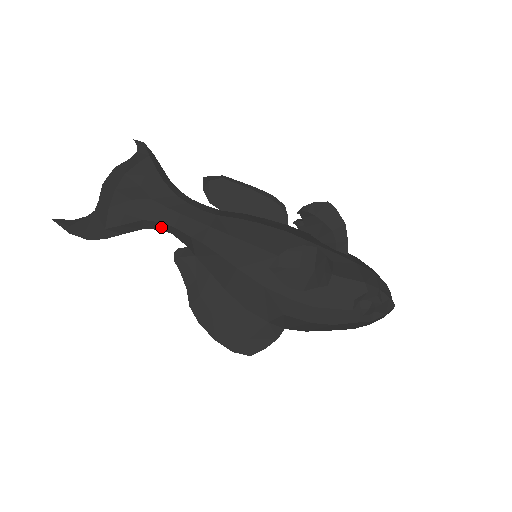
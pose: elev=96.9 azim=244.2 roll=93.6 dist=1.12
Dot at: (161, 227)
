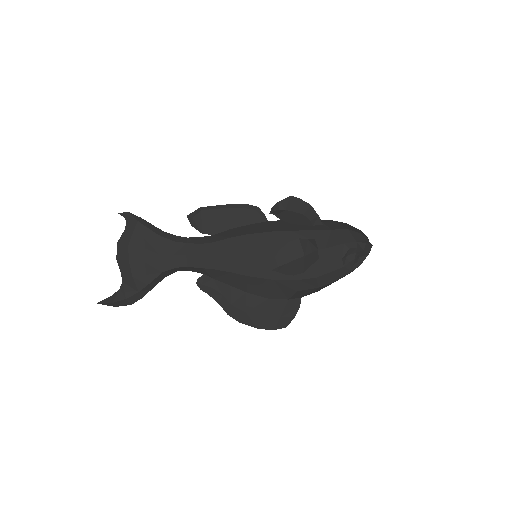
Dot at: (177, 270)
